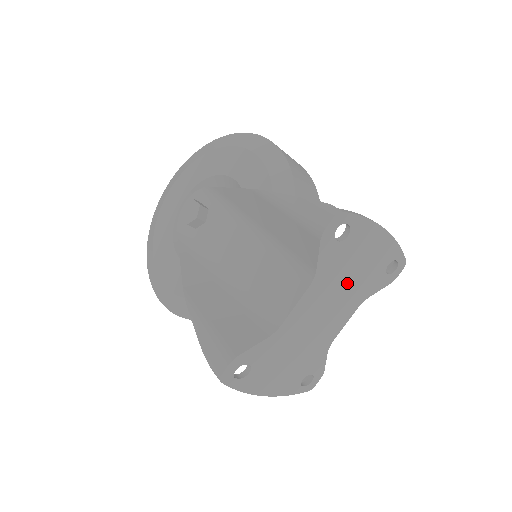
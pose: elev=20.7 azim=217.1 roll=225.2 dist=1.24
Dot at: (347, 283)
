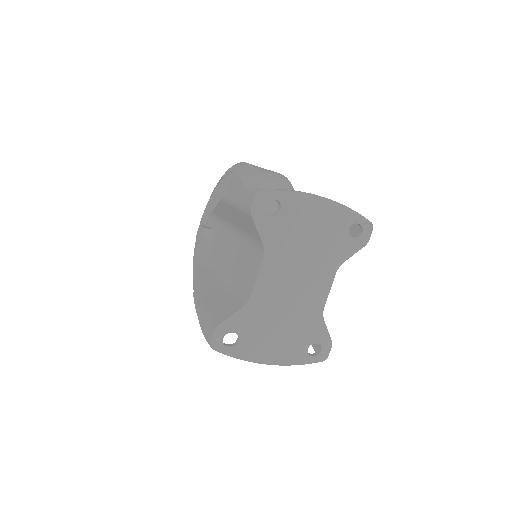
Dot at: (307, 251)
